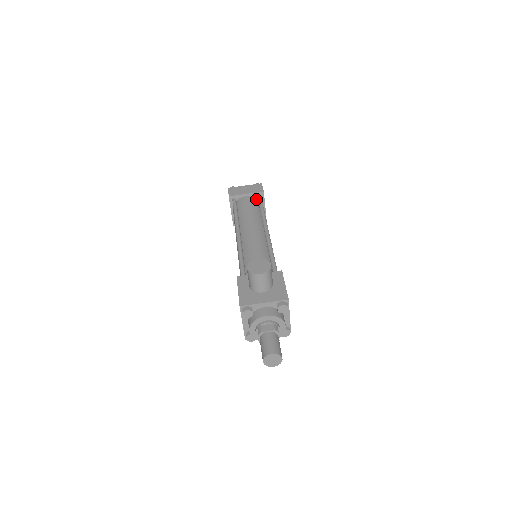
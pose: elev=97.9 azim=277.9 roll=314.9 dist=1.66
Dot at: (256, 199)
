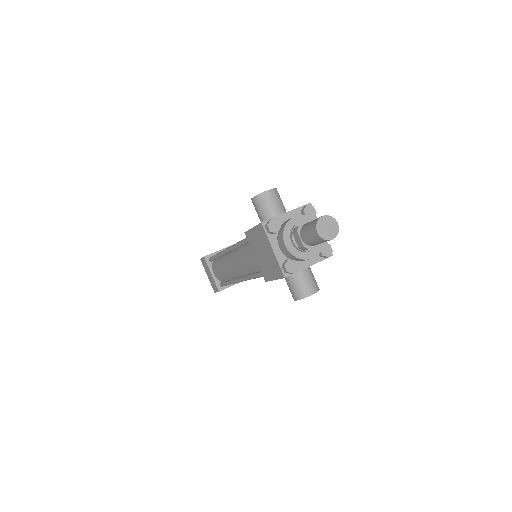
Dot at: occluded
